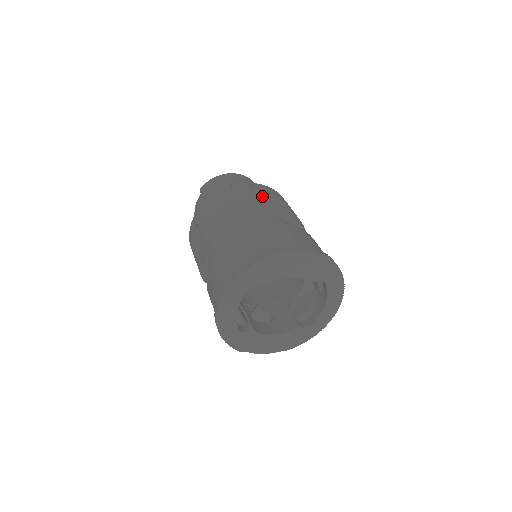
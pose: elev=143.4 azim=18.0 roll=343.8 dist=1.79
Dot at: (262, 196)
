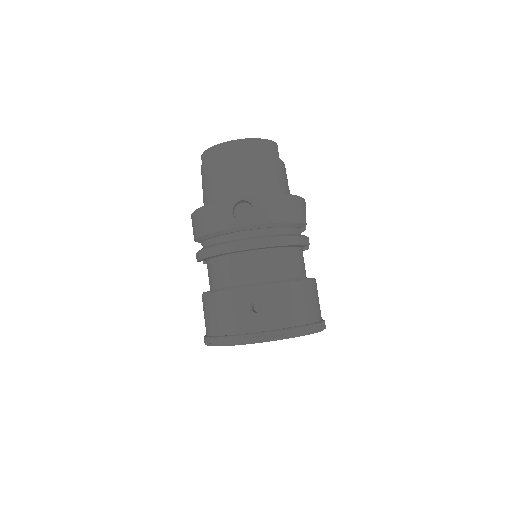
Dot at: (243, 227)
